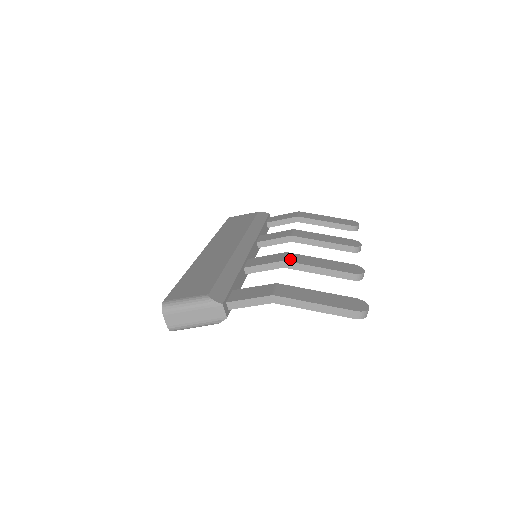
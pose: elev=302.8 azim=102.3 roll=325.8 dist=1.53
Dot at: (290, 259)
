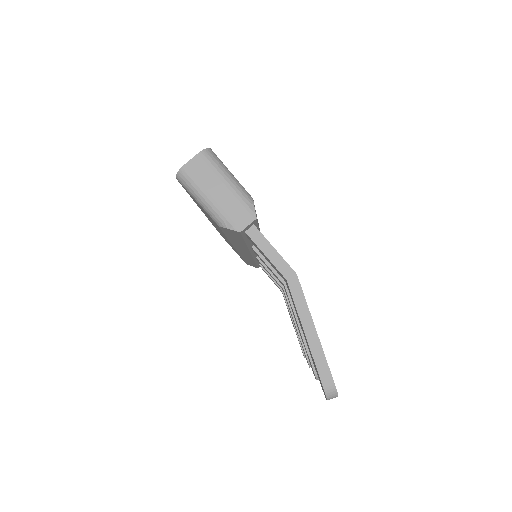
Dot at: occluded
